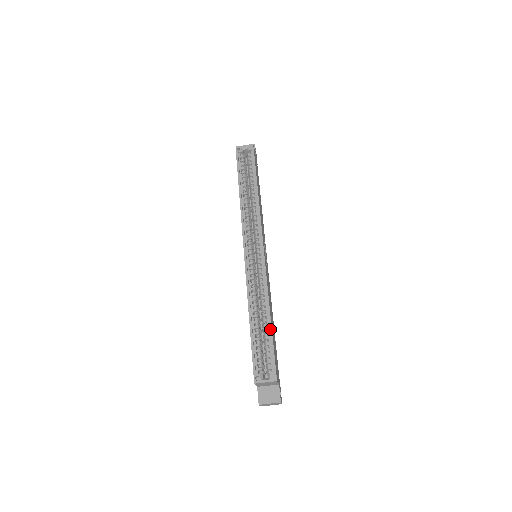
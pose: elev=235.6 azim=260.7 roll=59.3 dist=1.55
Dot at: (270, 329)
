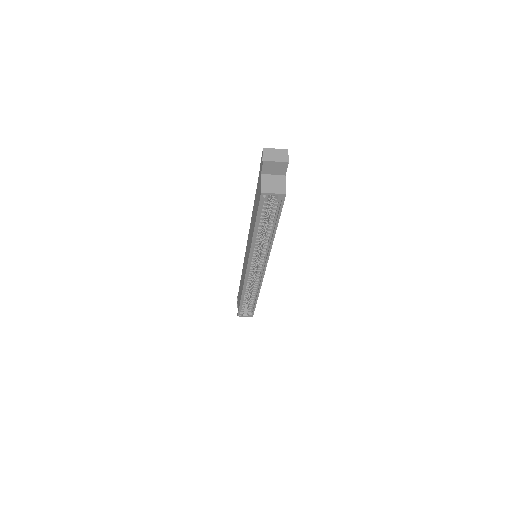
Dot at: (256, 303)
